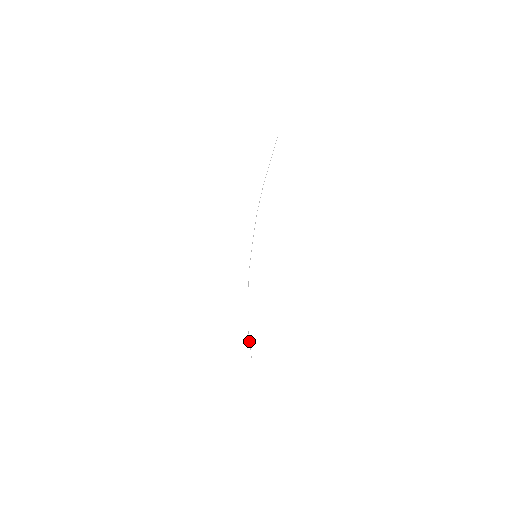
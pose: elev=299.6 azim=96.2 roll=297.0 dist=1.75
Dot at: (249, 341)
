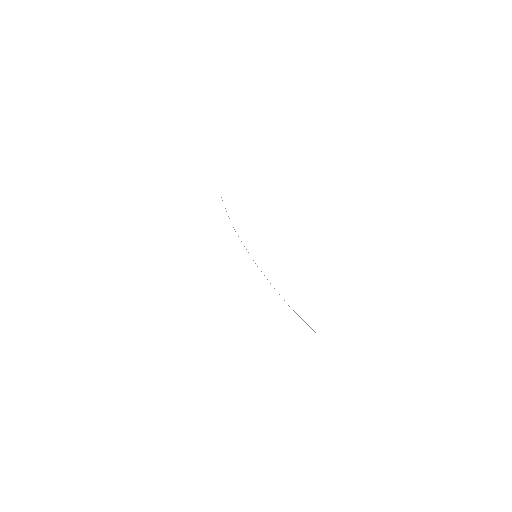
Dot at: occluded
